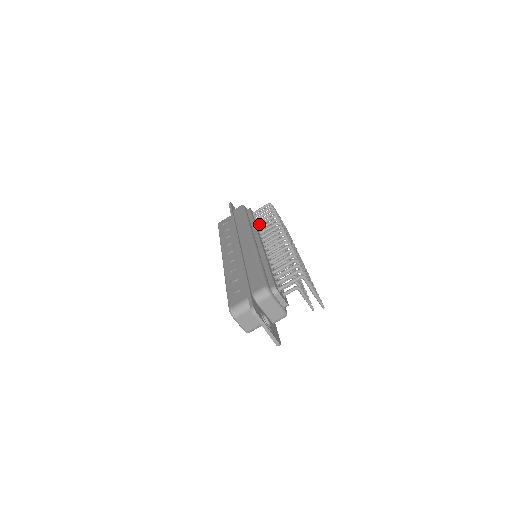
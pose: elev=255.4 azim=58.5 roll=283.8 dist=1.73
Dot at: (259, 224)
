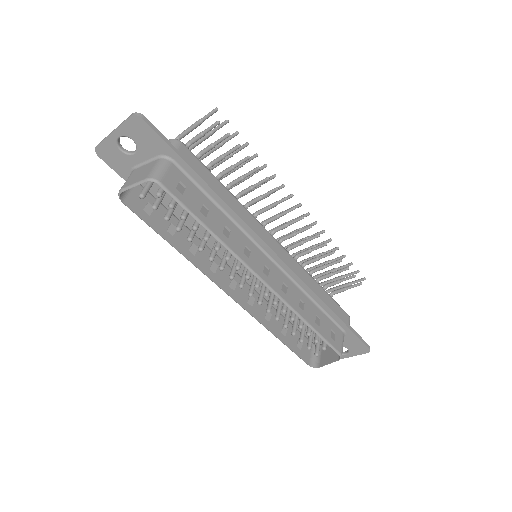
Dot at: occluded
